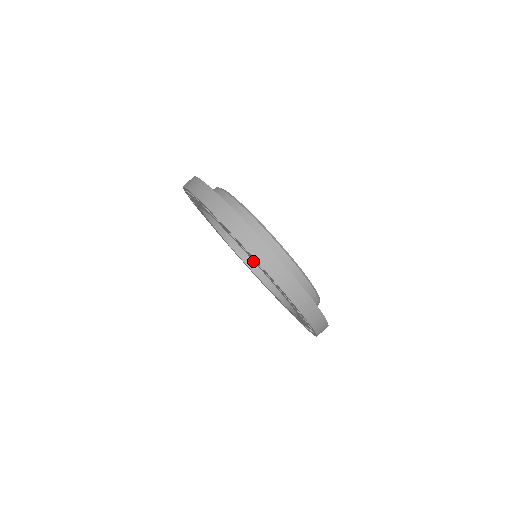
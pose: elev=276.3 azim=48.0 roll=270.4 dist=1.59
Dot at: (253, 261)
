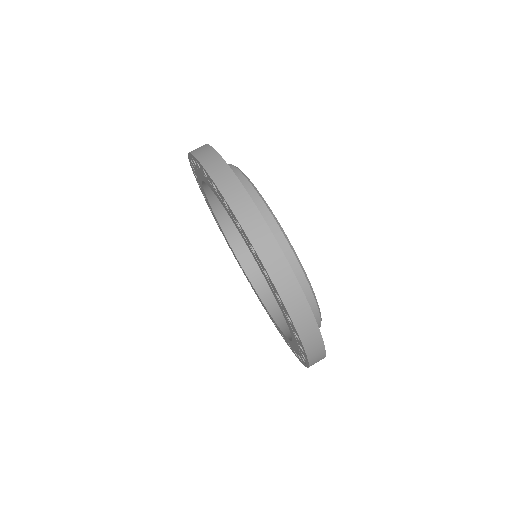
Dot at: (255, 273)
